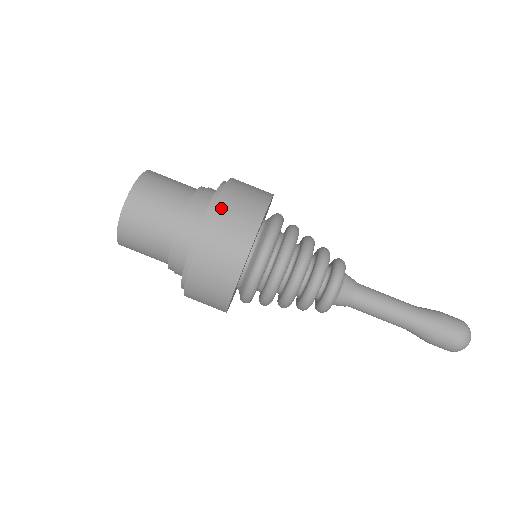
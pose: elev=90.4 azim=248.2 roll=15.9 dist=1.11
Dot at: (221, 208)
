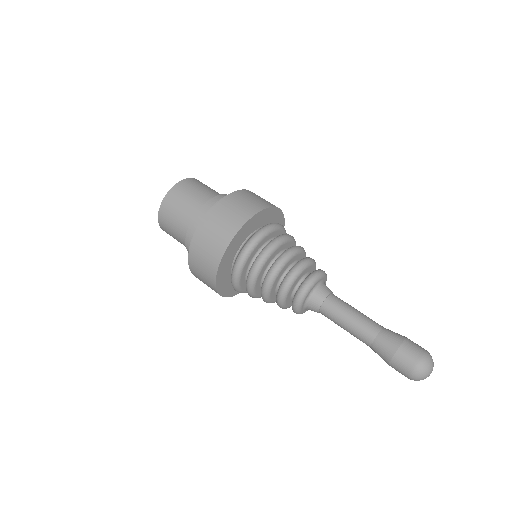
Dot at: (212, 216)
